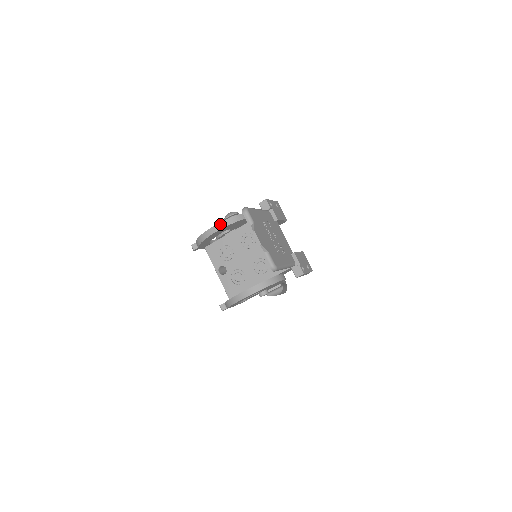
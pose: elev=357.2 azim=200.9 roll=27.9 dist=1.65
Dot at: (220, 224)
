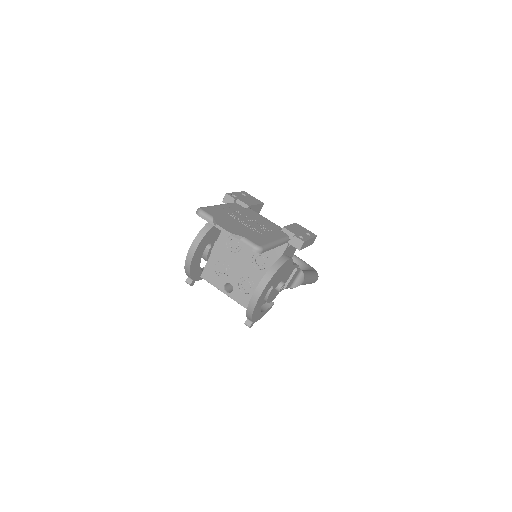
Dot at: (194, 243)
